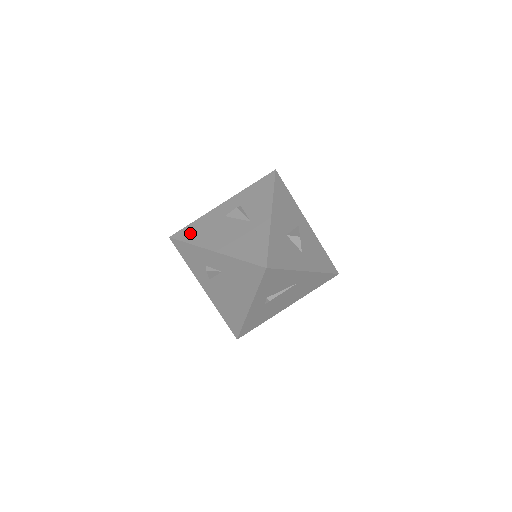
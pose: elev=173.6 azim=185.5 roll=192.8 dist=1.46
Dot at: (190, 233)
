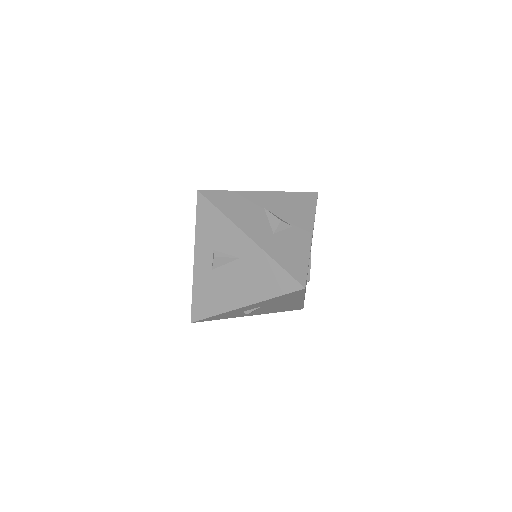
Dot at: (203, 307)
